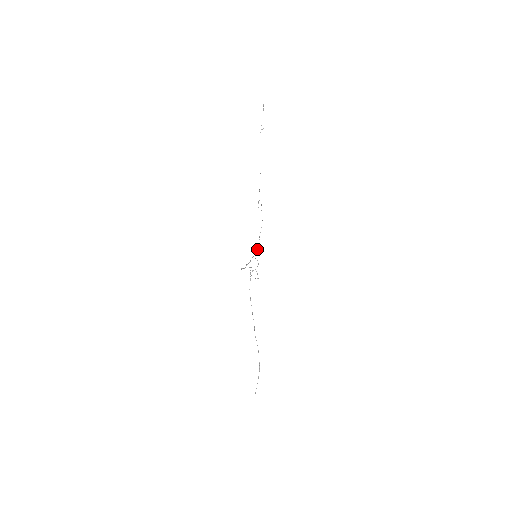
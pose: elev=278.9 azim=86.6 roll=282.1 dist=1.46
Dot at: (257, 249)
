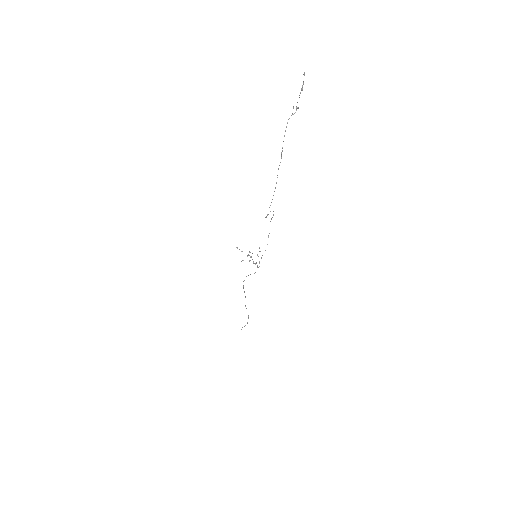
Dot at: occluded
